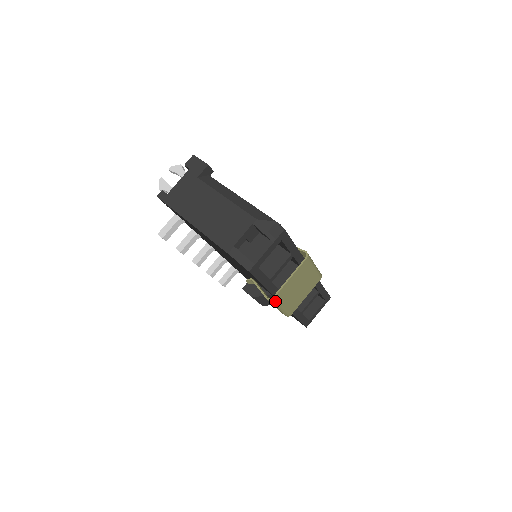
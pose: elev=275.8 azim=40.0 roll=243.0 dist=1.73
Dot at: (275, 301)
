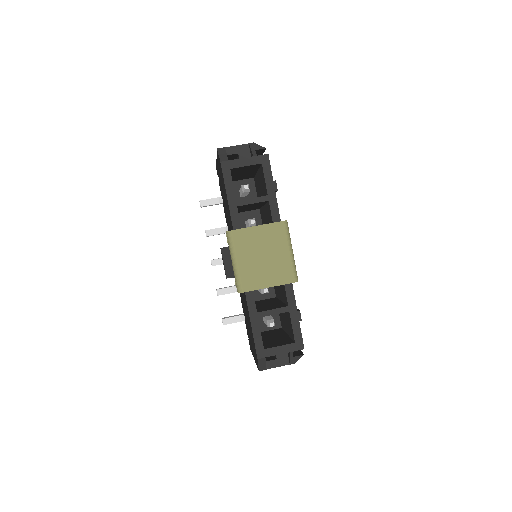
Dot at: (232, 239)
